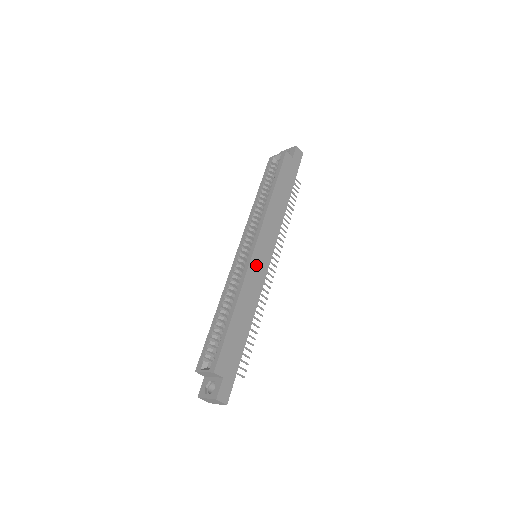
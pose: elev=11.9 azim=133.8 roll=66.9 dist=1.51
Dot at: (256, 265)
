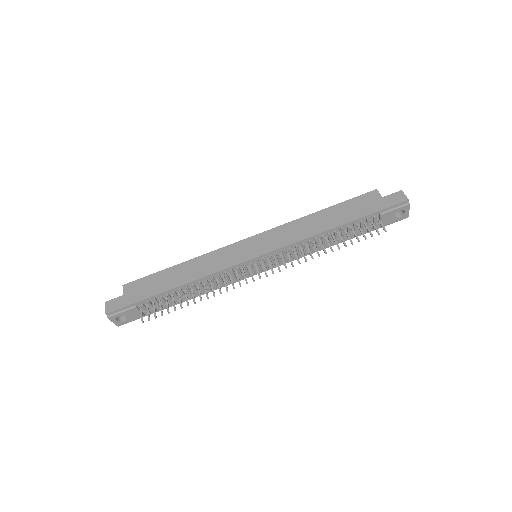
Dot at: (235, 250)
